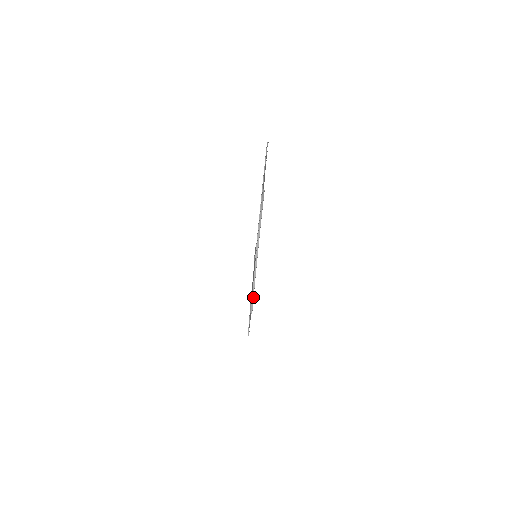
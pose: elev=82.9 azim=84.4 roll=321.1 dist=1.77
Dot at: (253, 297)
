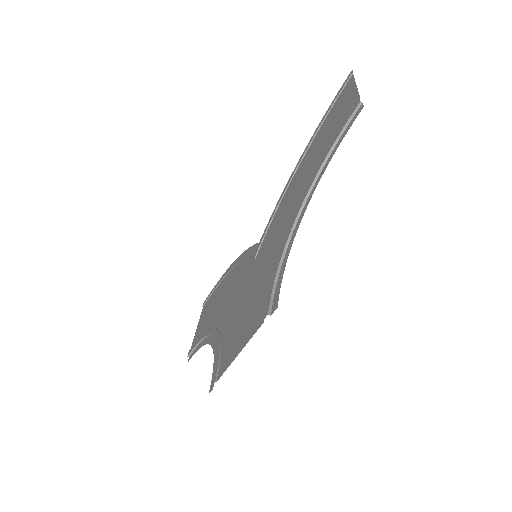
Dot at: (275, 288)
